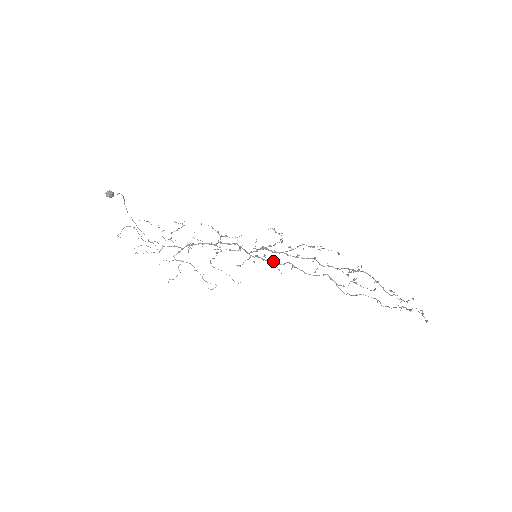
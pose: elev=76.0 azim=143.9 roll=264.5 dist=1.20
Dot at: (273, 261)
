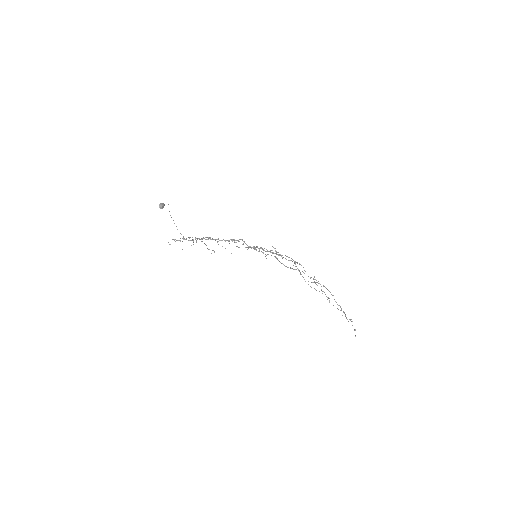
Dot at: occluded
